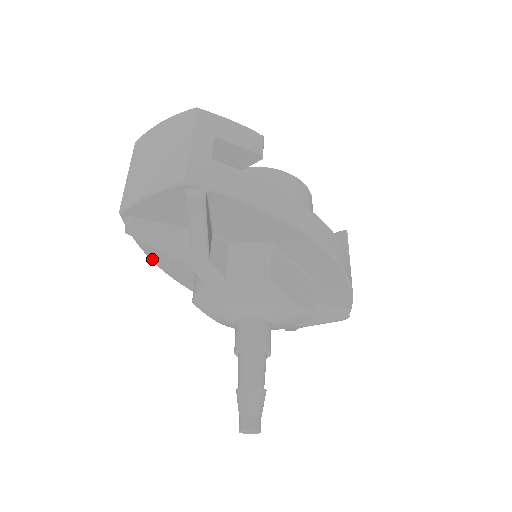
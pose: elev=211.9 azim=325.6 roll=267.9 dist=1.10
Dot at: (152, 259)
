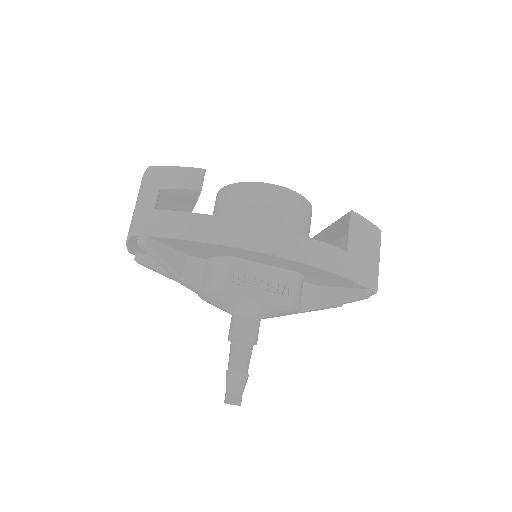
Dot at: occluded
